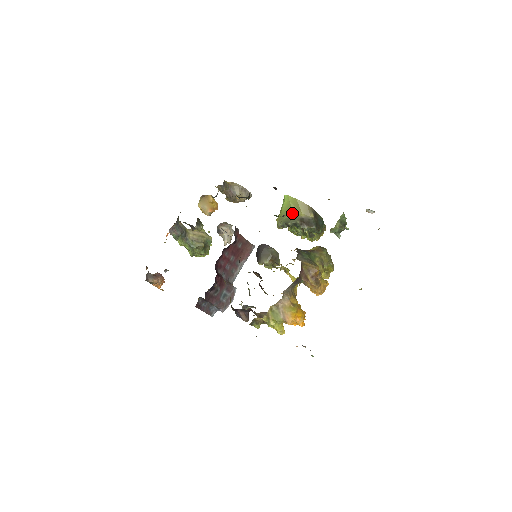
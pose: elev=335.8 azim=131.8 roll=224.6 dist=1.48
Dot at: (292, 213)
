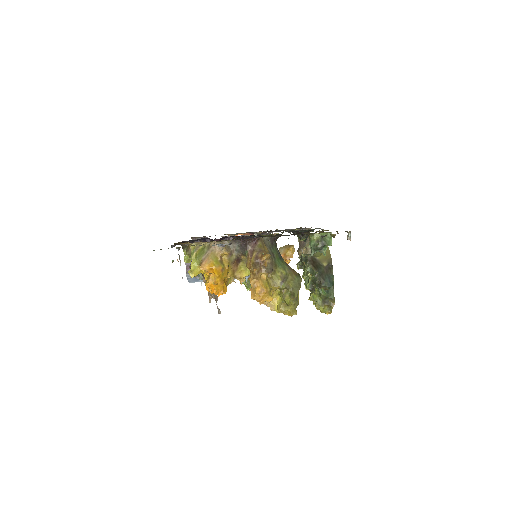
Dot at: (314, 253)
